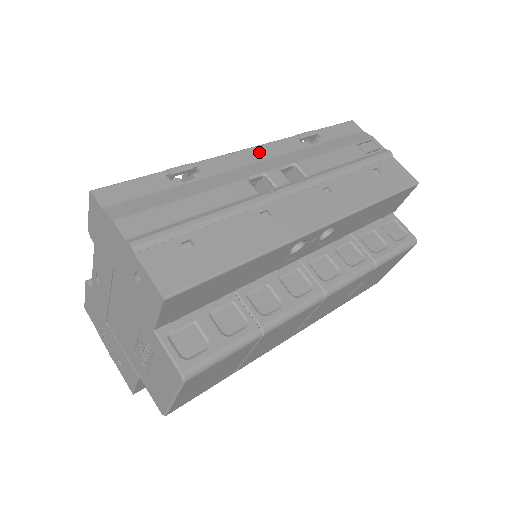
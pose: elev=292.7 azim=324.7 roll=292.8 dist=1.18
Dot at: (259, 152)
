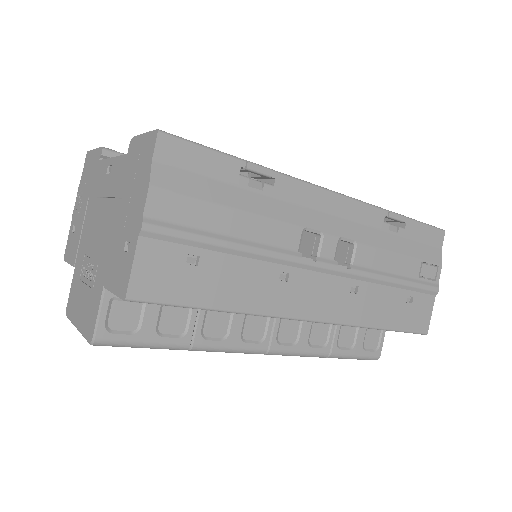
Dot at: (341, 204)
